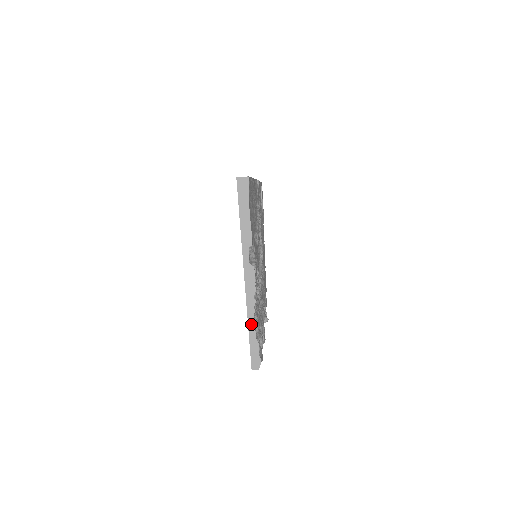
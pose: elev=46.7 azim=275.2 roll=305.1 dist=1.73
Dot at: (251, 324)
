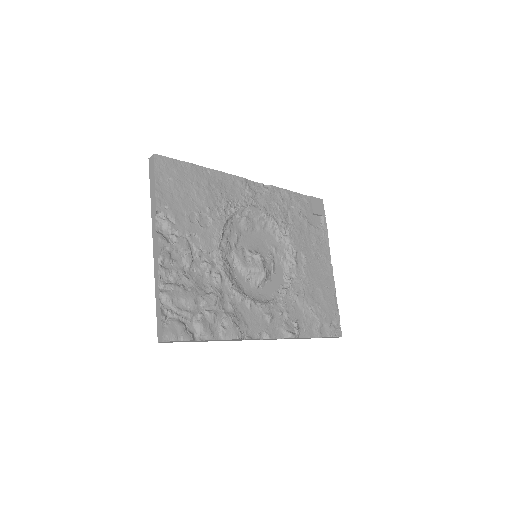
Dot at: (157, 292)
